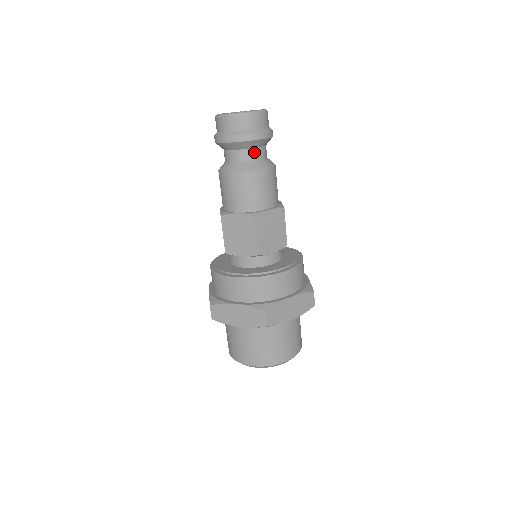
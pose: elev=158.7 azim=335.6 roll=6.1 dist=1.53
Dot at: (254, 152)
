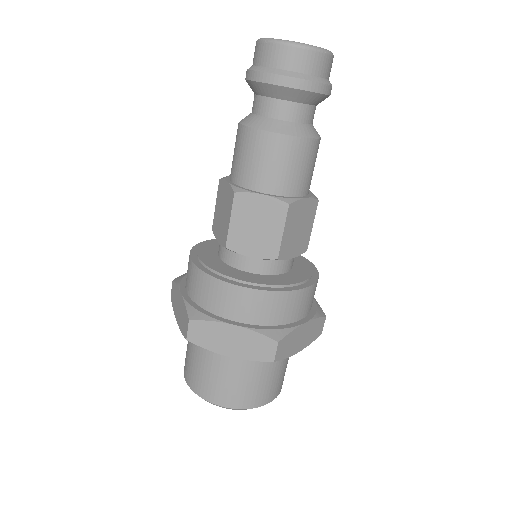
Dot at: (275, 105)
